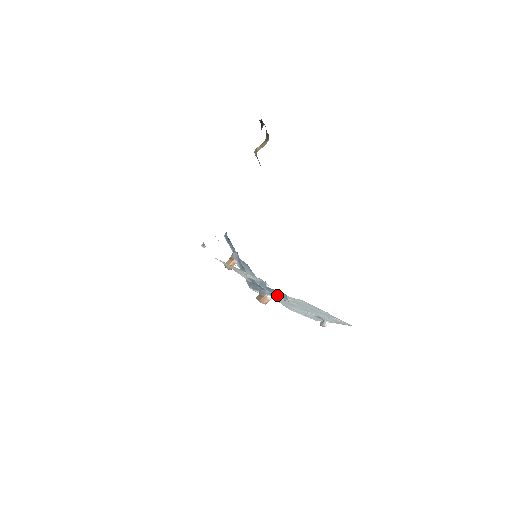
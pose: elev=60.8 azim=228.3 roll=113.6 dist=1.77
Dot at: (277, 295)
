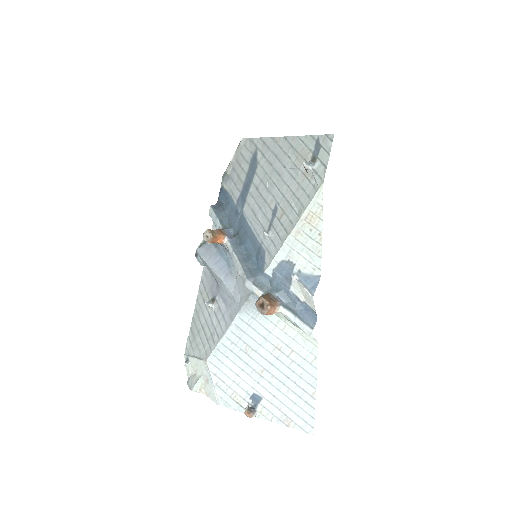
Dot at: (297, 313)
